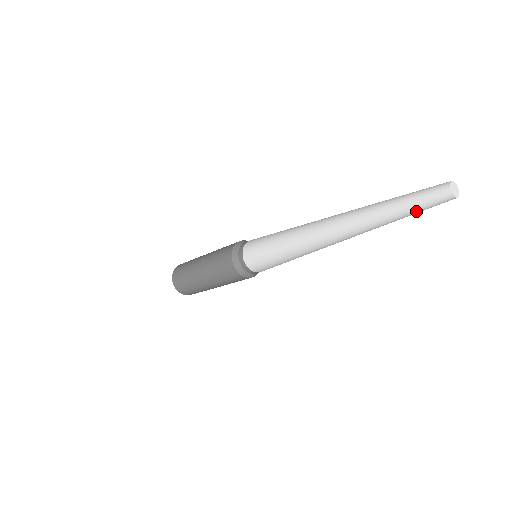
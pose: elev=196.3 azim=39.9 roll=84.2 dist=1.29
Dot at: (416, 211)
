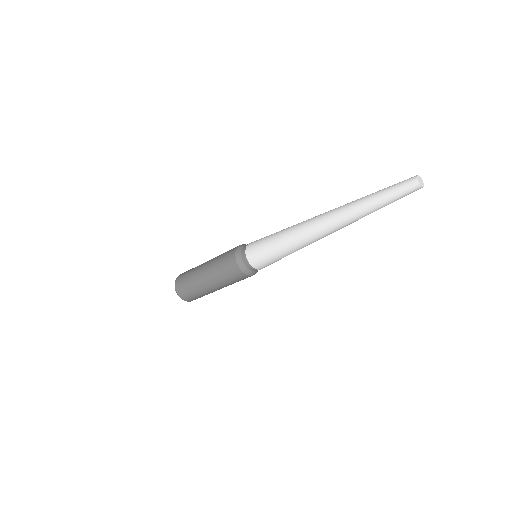
Dot at: (389, 195)
